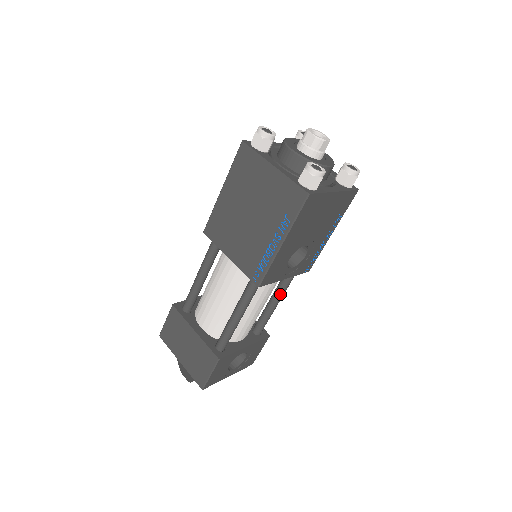
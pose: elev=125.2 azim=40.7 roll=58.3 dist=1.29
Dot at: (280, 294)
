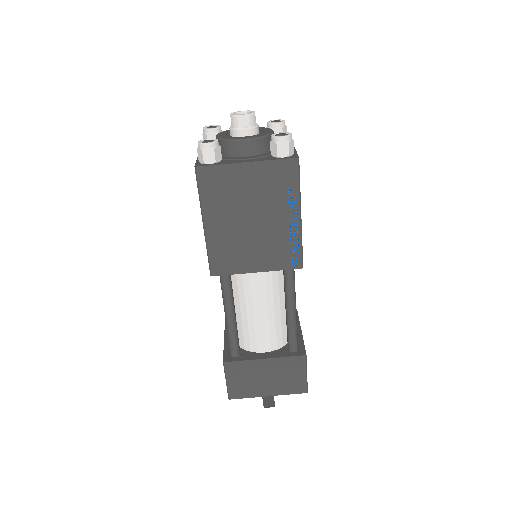
Dot at: occluded
